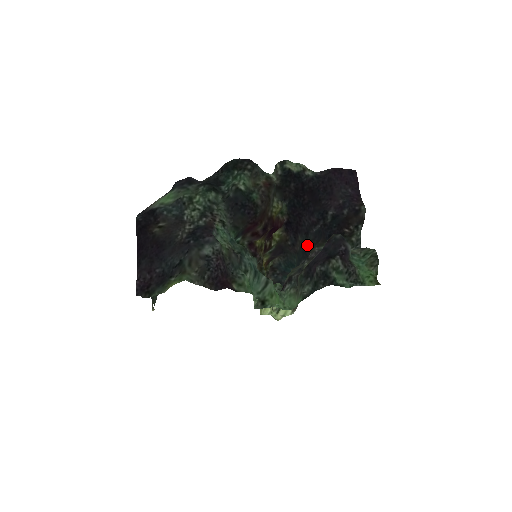
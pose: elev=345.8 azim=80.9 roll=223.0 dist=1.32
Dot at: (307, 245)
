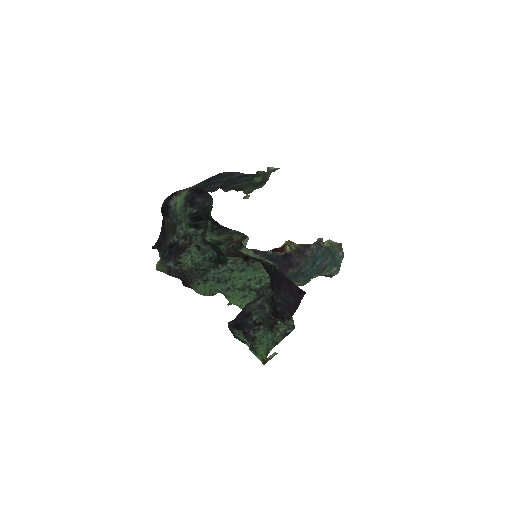
Dot at: occluded
